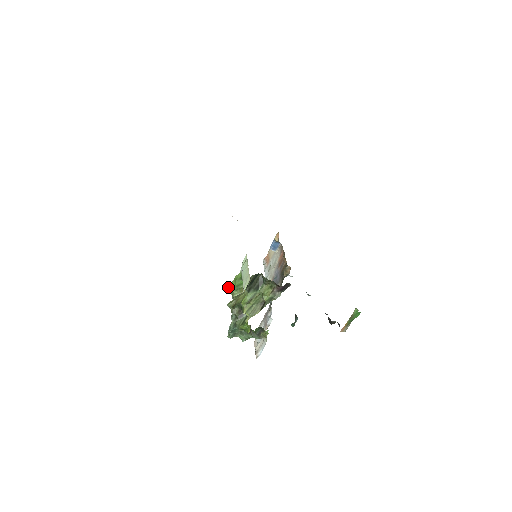
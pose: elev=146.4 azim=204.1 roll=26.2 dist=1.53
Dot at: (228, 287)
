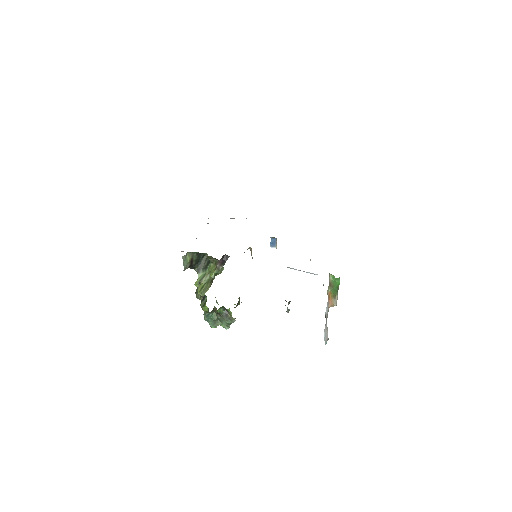
Dot at: occluded
